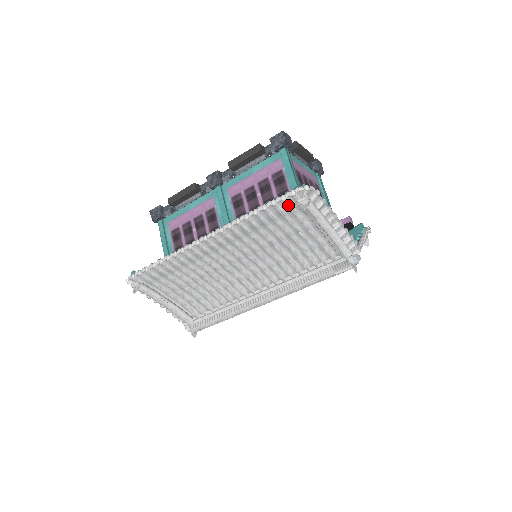
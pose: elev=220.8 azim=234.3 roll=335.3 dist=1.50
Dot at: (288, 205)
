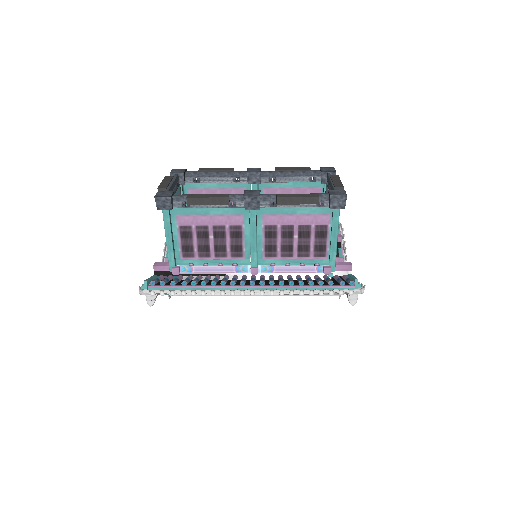
Dot at: (340, 294)
